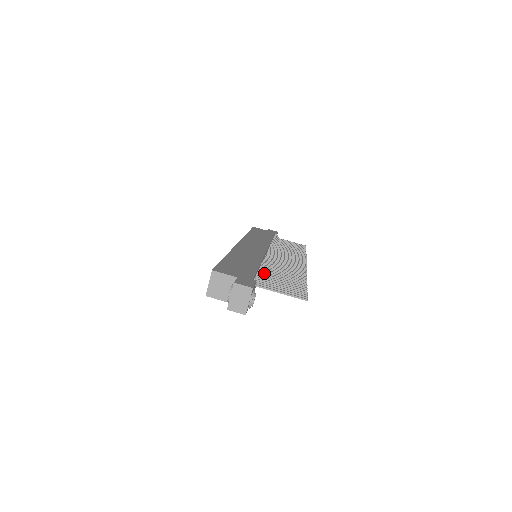
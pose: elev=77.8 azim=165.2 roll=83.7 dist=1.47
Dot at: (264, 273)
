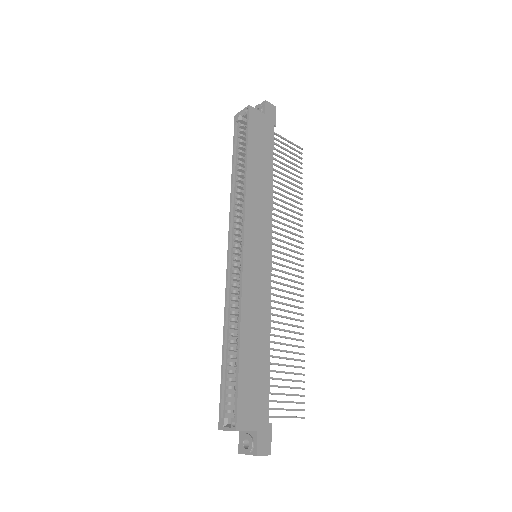
Dot at: occluded
